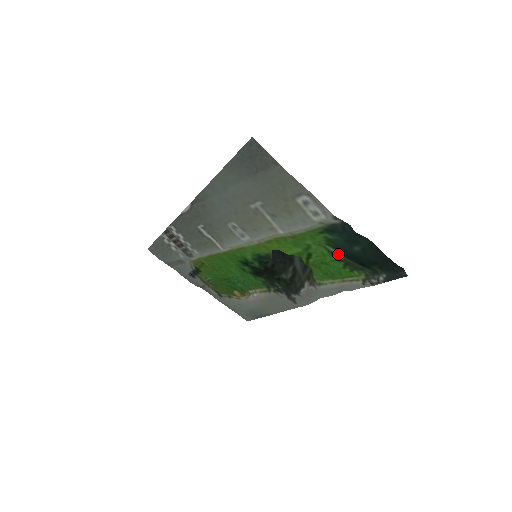
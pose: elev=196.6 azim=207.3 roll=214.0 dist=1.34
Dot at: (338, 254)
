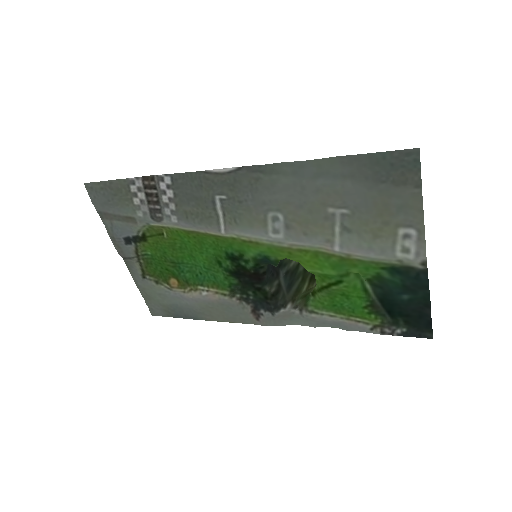
Dot at: (371, 293)
